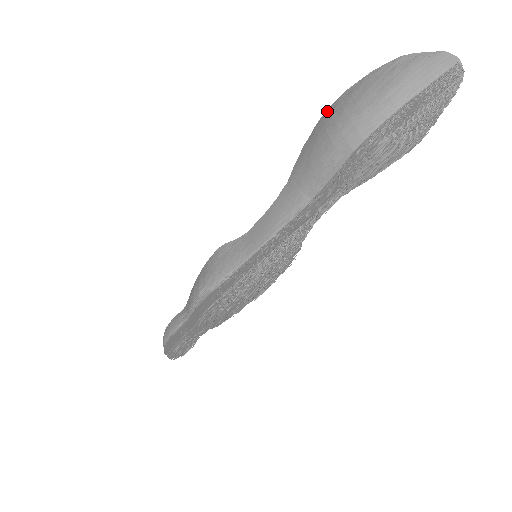
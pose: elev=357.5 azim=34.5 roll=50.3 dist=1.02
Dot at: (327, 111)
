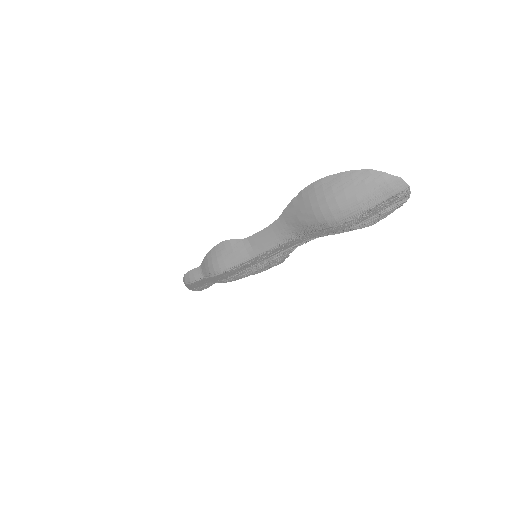
Dot at: (311, 186)
